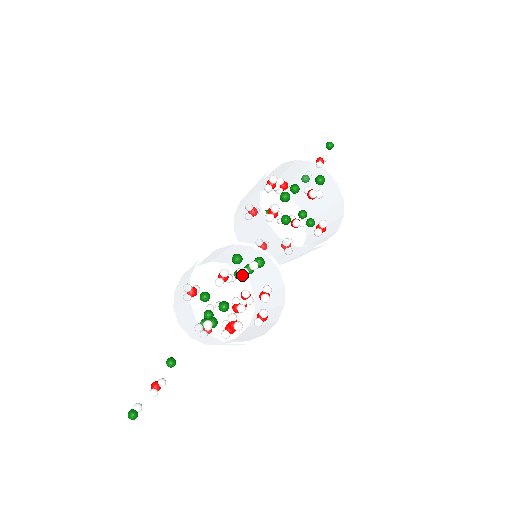
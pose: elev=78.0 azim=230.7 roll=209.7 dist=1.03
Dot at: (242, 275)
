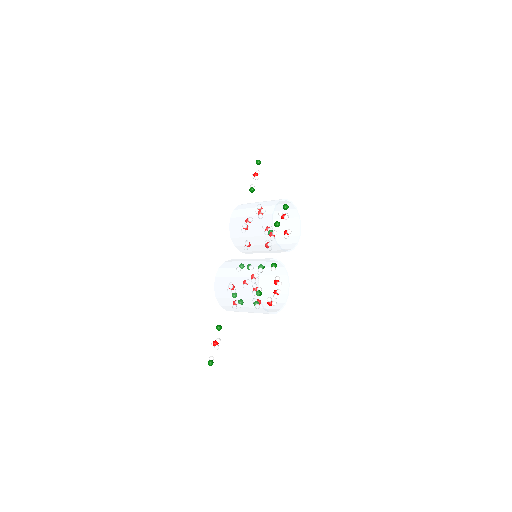
Dot at: occluded
